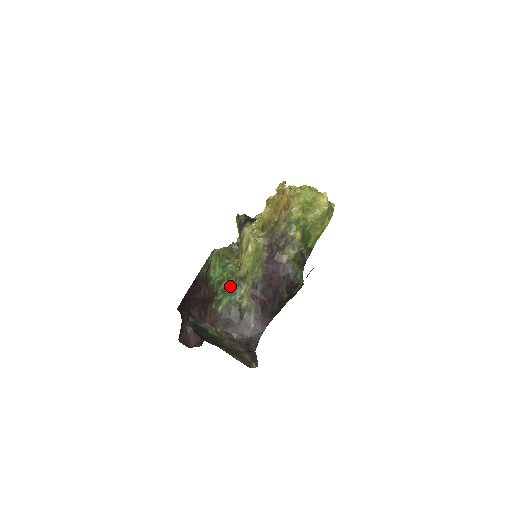
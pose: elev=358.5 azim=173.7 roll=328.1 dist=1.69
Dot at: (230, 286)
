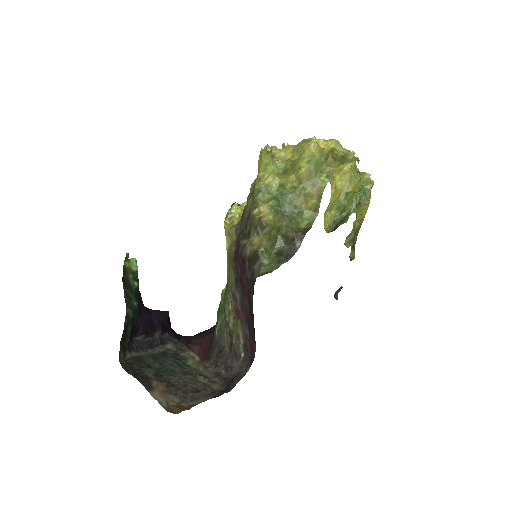
Dot at: (222, 301)
